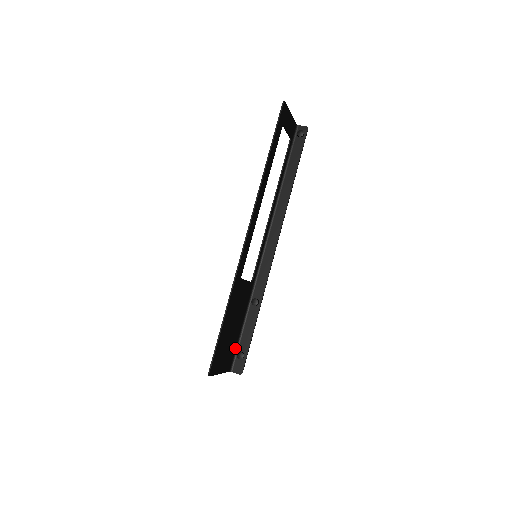
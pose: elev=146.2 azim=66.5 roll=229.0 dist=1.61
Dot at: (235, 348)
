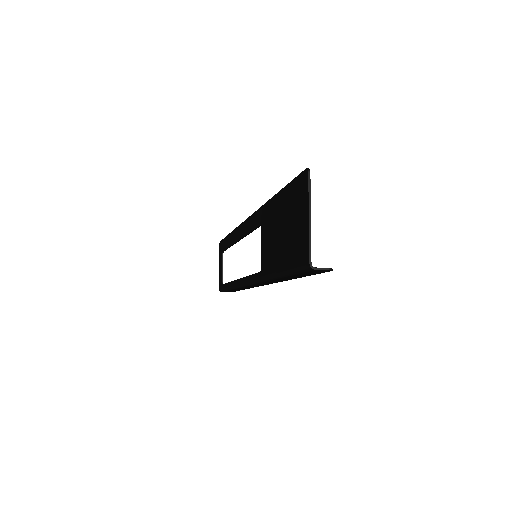
Dot at: (295, 267)
